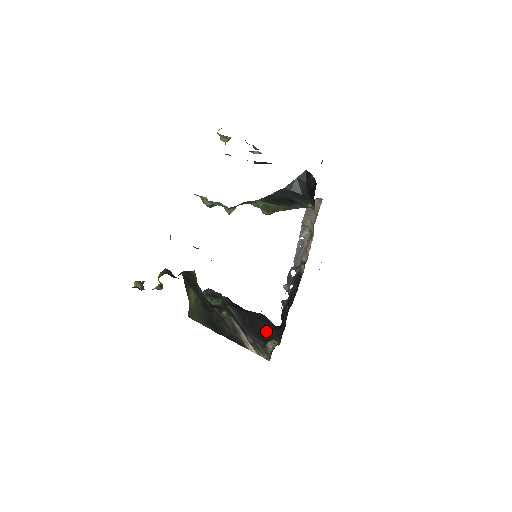
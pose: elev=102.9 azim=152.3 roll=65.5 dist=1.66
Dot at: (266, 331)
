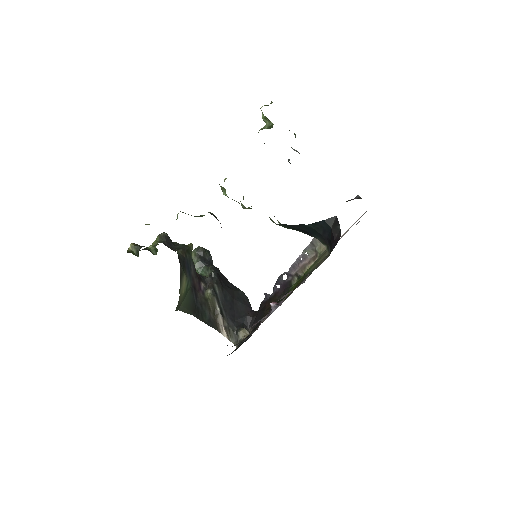
Dot at: (242, 314)
